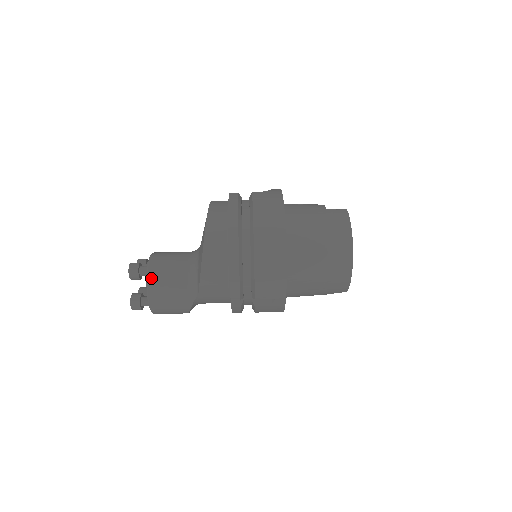
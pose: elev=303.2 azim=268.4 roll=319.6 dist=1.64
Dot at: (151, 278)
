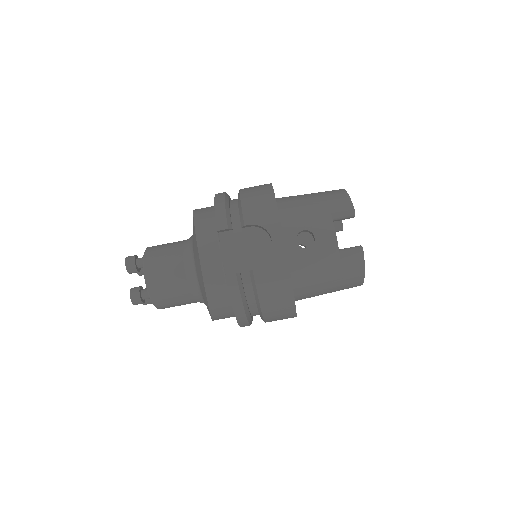
Dot at: (160, 307)
